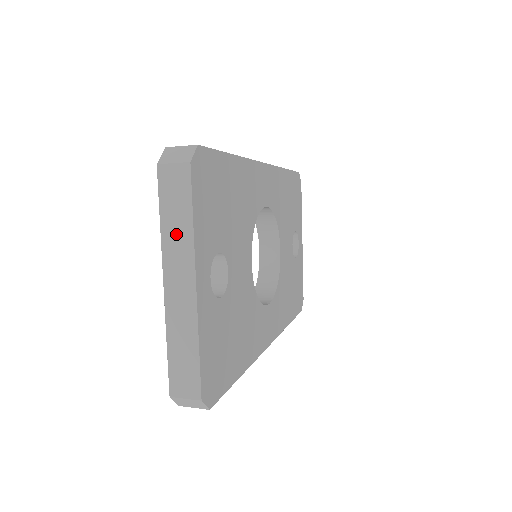
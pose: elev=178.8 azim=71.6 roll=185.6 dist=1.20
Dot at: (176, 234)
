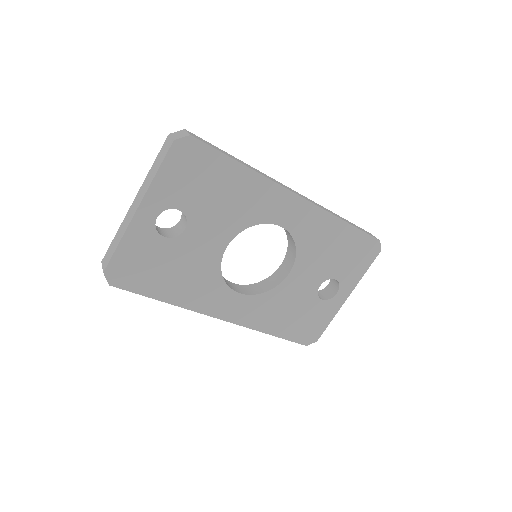
Dot at: (150, 176)
